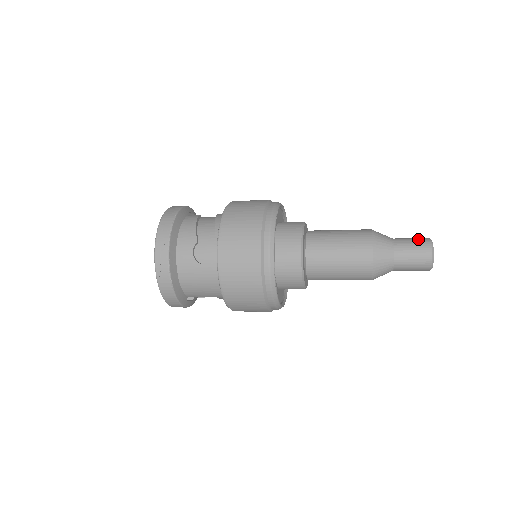
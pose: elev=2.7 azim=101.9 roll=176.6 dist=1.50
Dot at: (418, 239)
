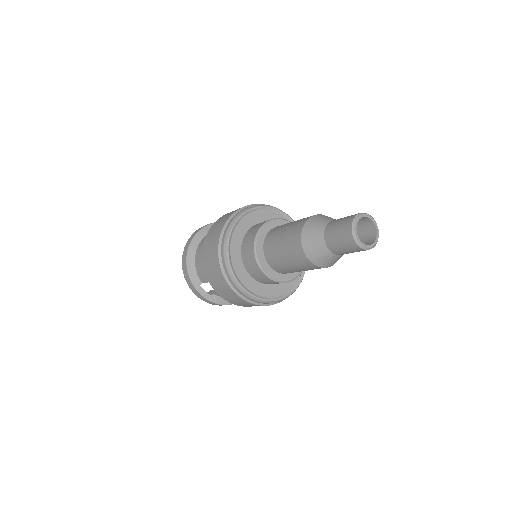
Dot at: occluded
